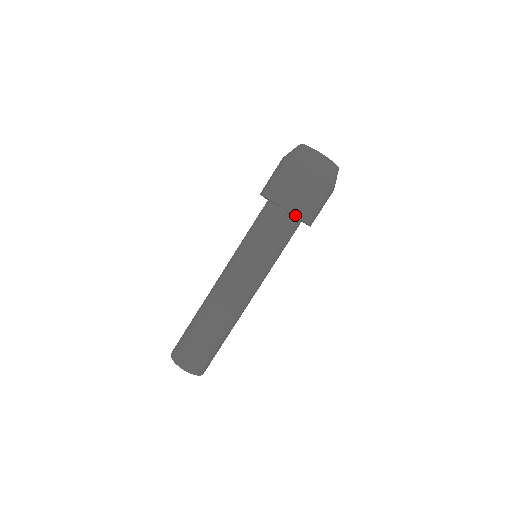
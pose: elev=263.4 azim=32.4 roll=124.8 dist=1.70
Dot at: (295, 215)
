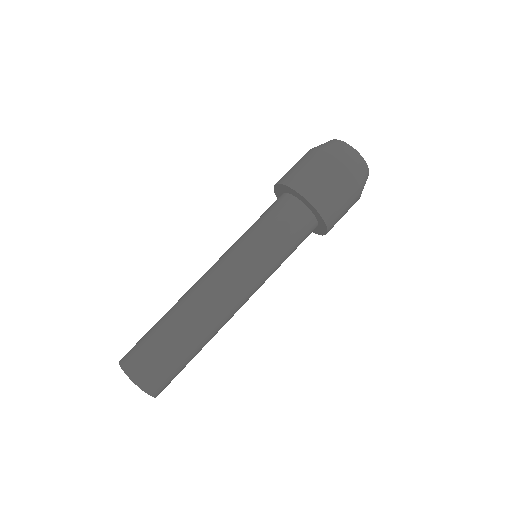
Dot at: (328, 229)
